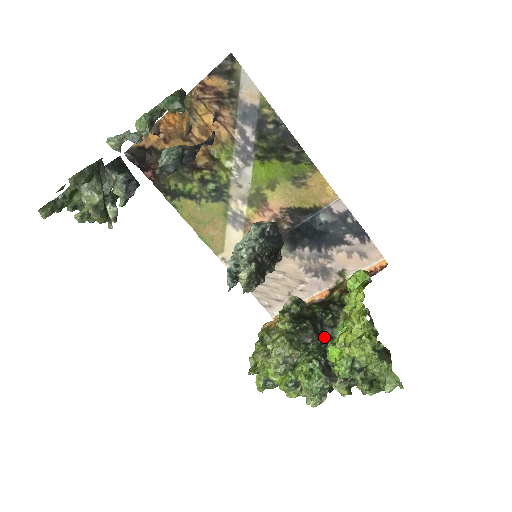
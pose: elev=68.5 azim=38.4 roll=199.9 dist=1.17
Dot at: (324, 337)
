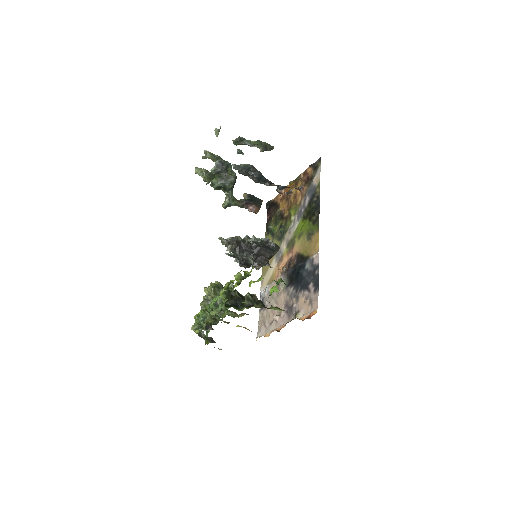
Dot at: (236, 307)
